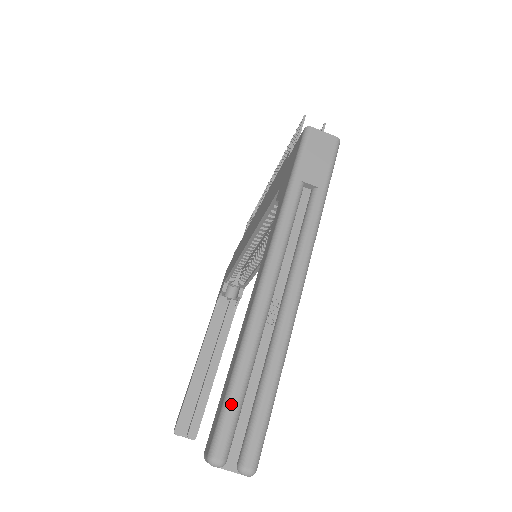
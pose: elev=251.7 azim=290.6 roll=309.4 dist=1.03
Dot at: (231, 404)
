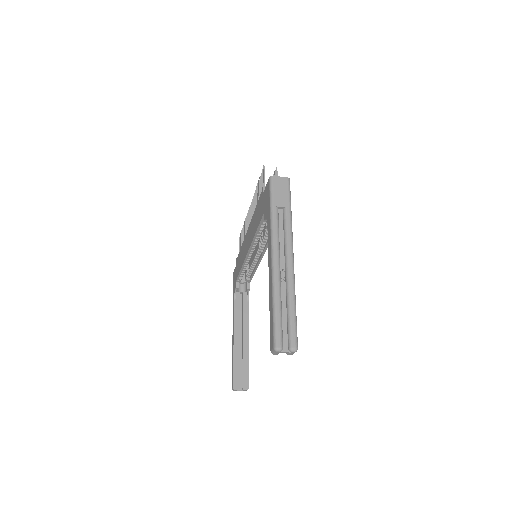
Dot at: (277, 322)
